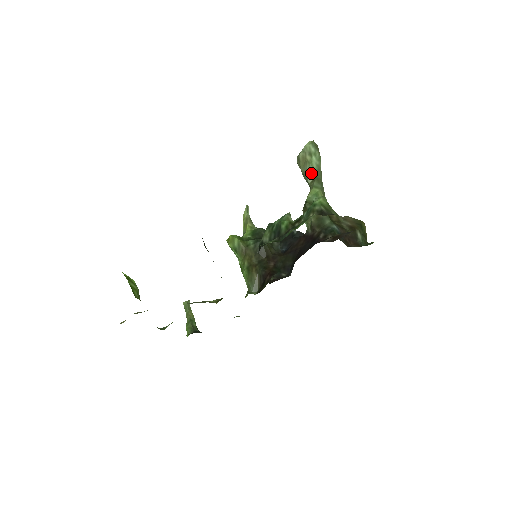
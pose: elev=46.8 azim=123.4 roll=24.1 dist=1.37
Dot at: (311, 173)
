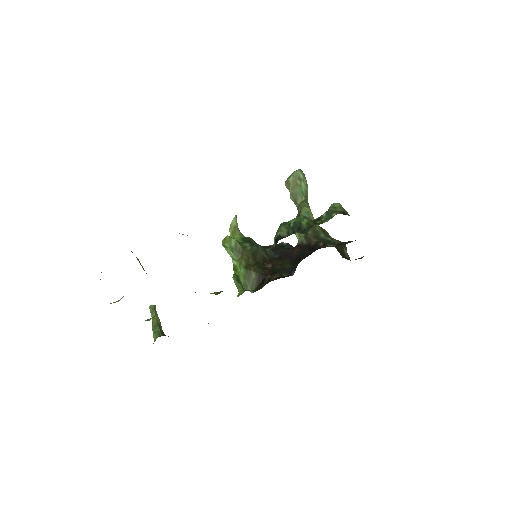
Dot at: (301, 195)
